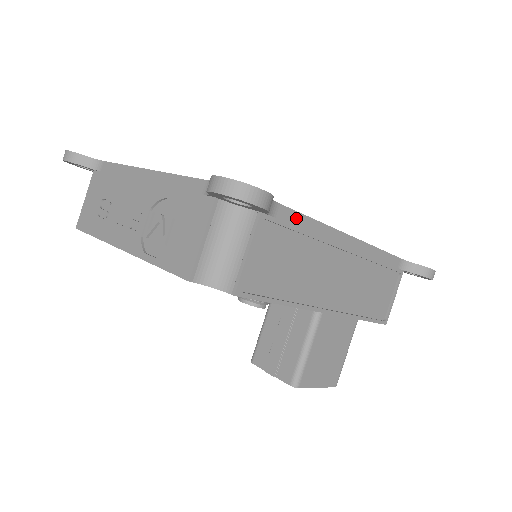
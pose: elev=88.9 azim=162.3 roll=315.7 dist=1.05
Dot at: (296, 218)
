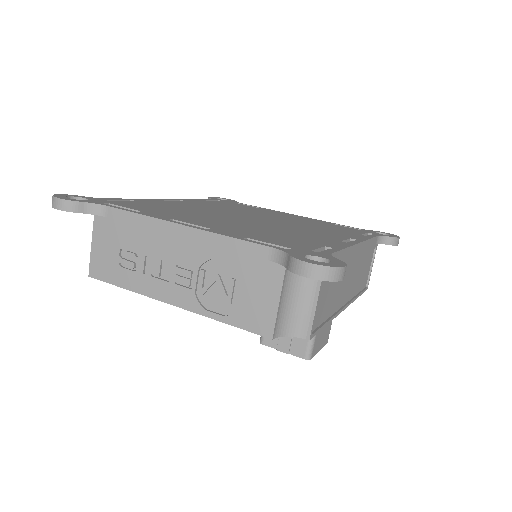
Dot at: (338, 256)
